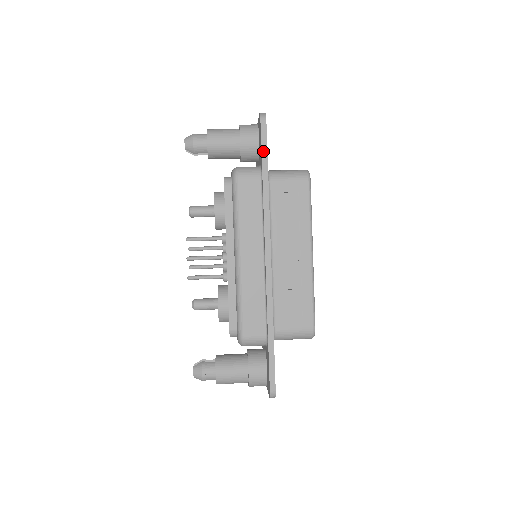
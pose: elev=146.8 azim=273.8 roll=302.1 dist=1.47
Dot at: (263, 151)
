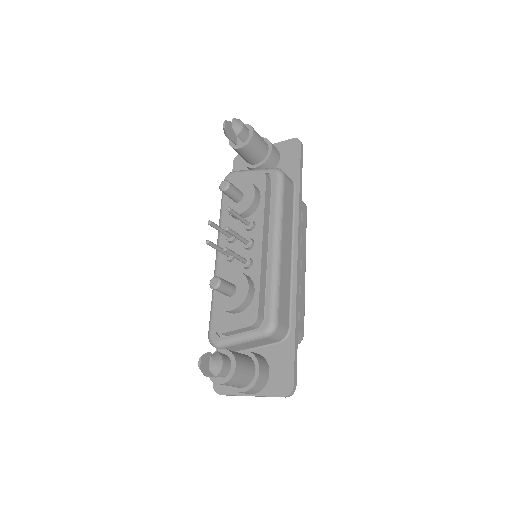
Dot at: (301, 166)
